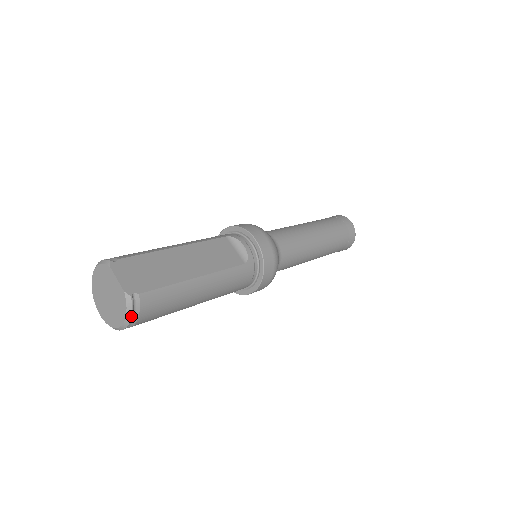
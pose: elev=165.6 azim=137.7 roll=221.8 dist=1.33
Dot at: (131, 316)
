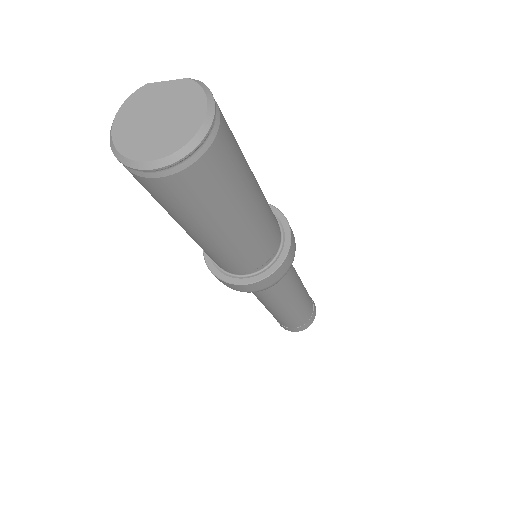
Dot at: (213, 99)
